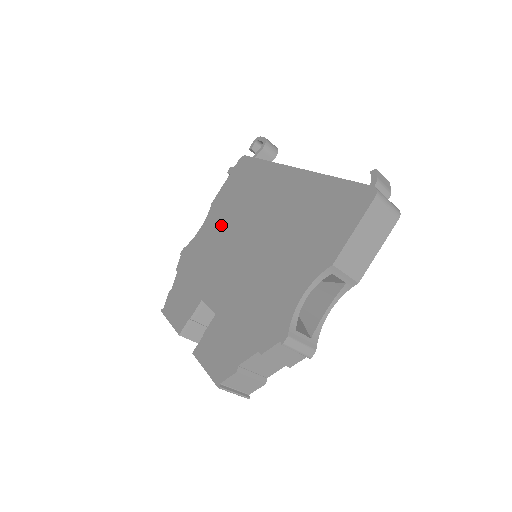
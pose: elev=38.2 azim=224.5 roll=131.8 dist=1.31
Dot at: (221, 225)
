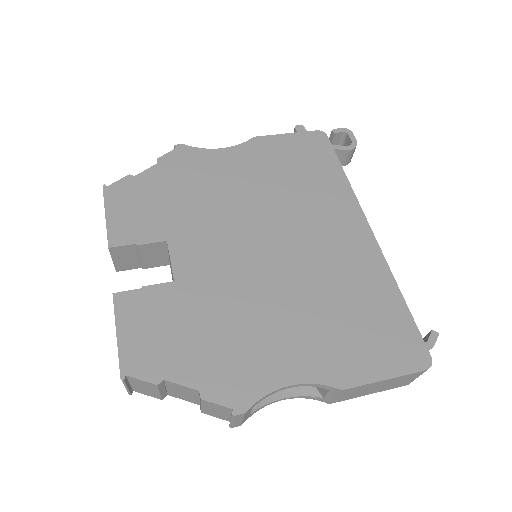
Dot at: (249, 180)
